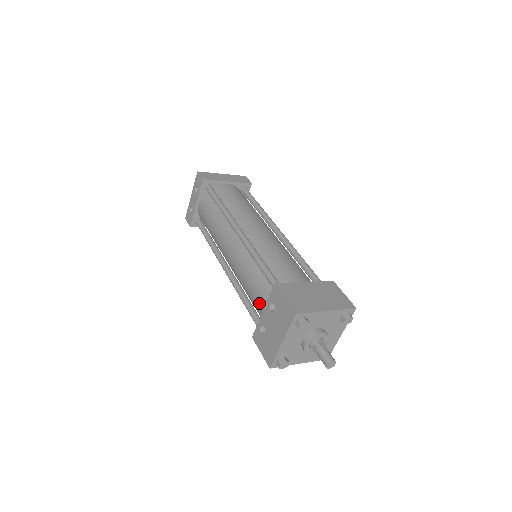
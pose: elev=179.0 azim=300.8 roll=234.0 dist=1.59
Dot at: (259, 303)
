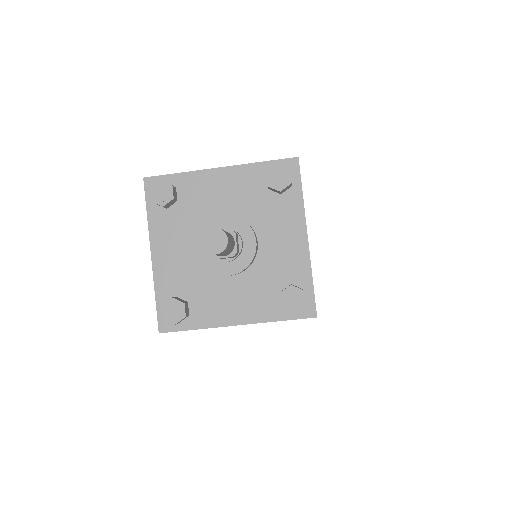
Dot at: occluded
